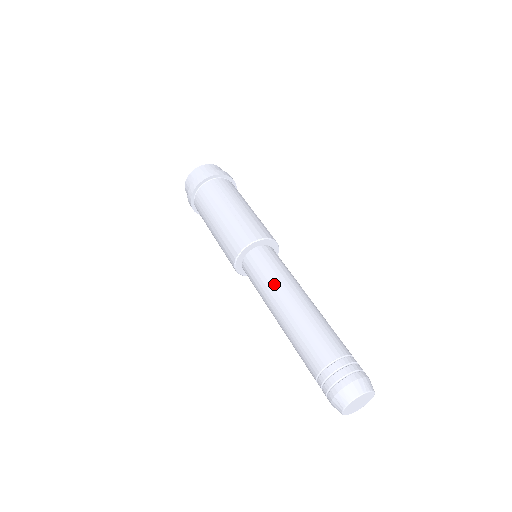
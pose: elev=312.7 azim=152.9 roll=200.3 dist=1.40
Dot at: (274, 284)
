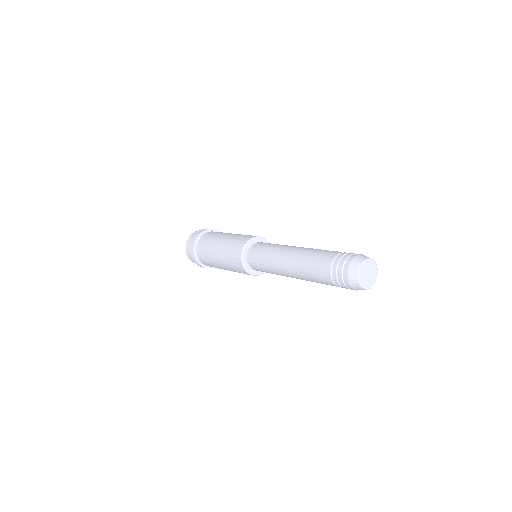
Dot at: (279, 246)
